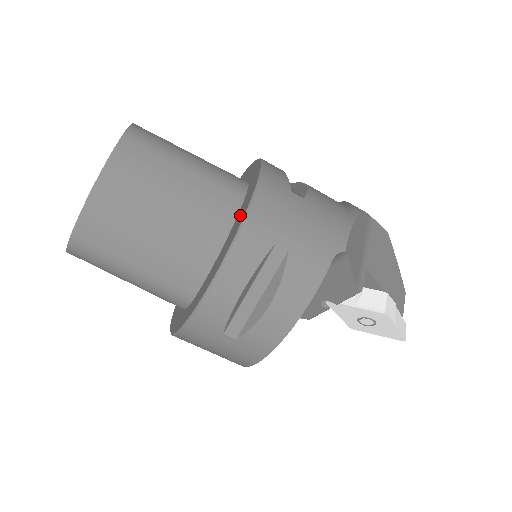
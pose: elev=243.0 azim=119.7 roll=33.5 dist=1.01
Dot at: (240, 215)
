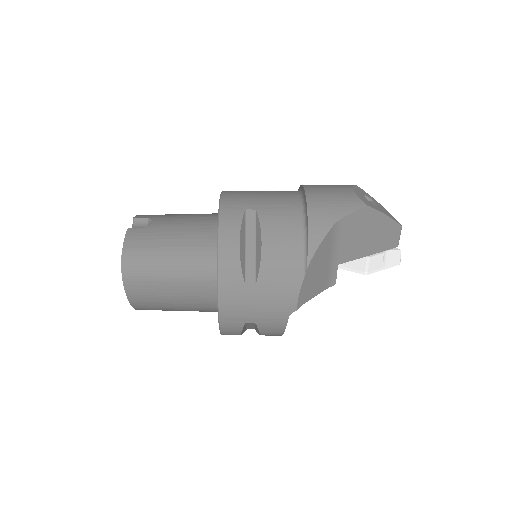
Dot at: occluded
